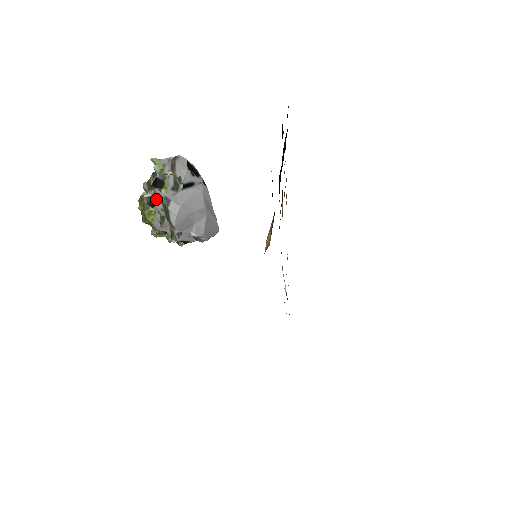
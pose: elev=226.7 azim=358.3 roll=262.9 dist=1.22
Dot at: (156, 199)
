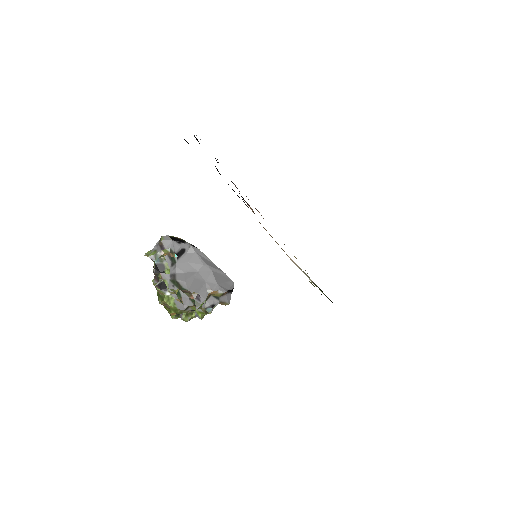
Dot at: (165, 282)
